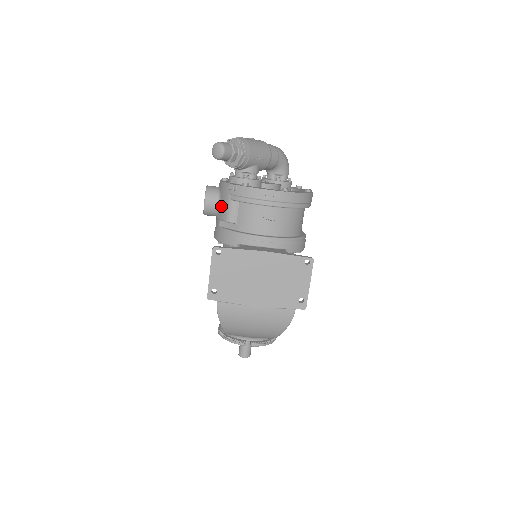
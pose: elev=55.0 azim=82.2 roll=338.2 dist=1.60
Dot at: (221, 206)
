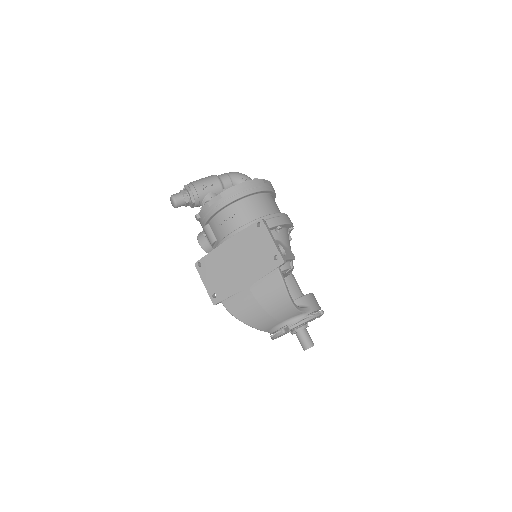
Dot at: occluded
